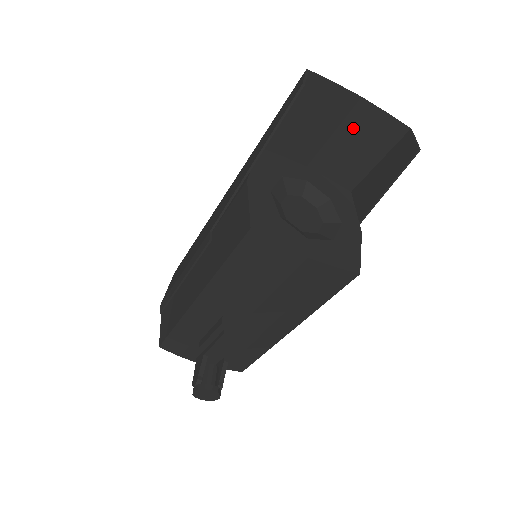
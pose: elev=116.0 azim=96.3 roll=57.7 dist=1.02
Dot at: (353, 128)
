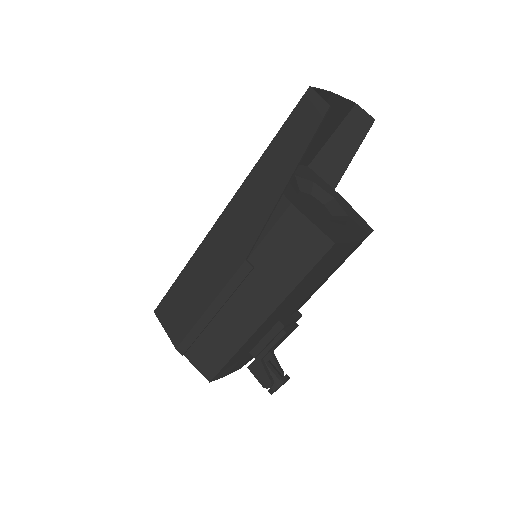
Dot at: occluded
